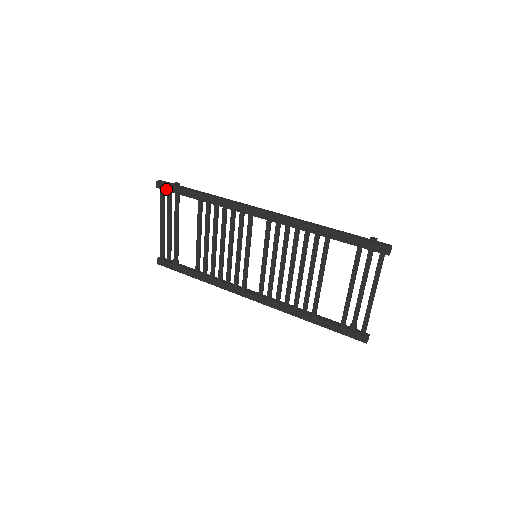
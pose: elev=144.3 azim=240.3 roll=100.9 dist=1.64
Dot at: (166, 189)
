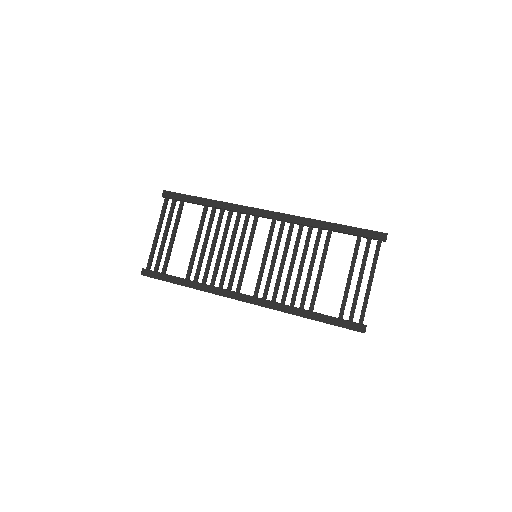
Dot at: (172, 197)
